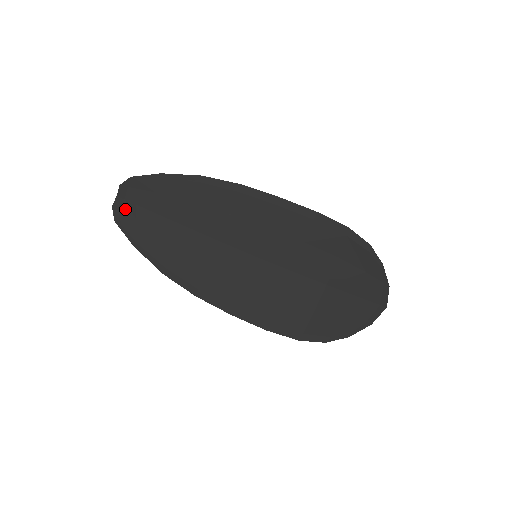
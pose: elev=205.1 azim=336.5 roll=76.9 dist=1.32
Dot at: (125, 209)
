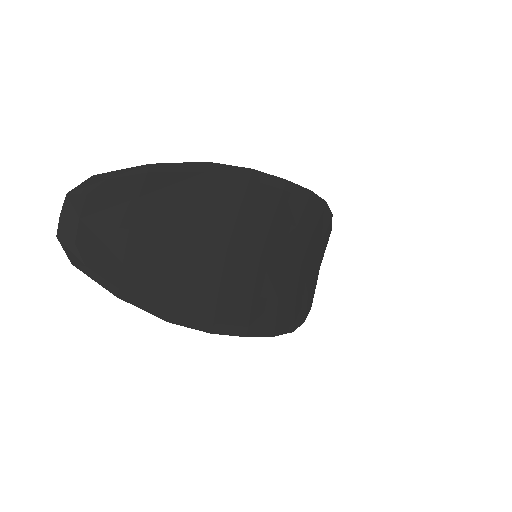
Dot at: (85, 236)
